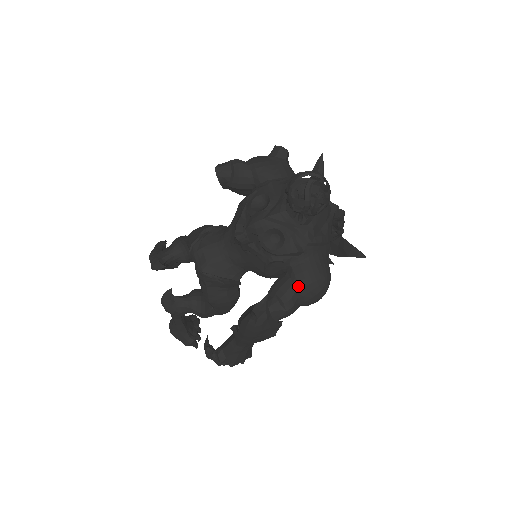
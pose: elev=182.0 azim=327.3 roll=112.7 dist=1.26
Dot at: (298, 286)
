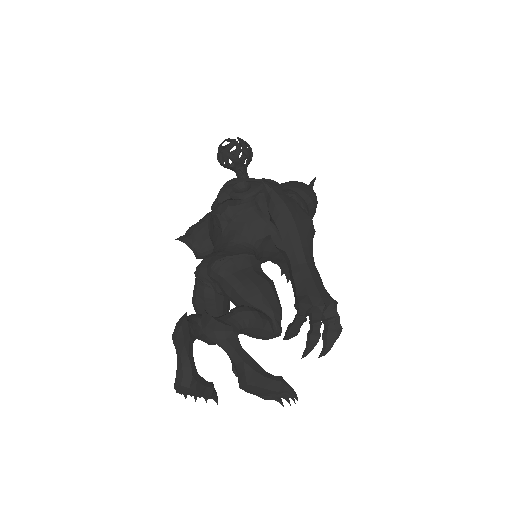
Dot at: (286, 187)
